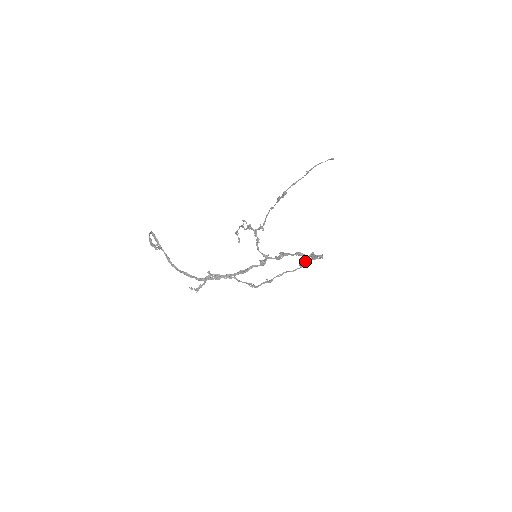
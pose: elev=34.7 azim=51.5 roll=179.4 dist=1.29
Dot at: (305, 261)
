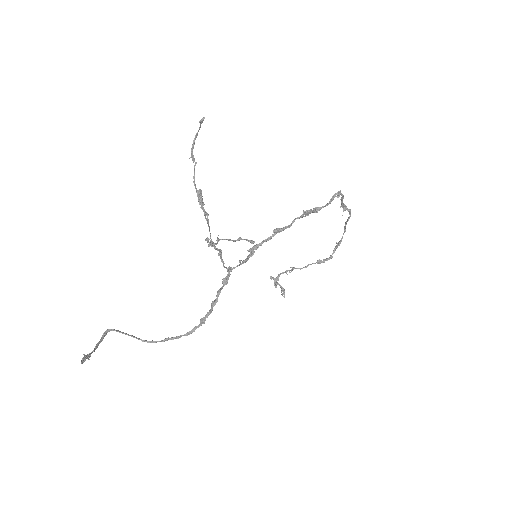
Dot at: (341, 205)
